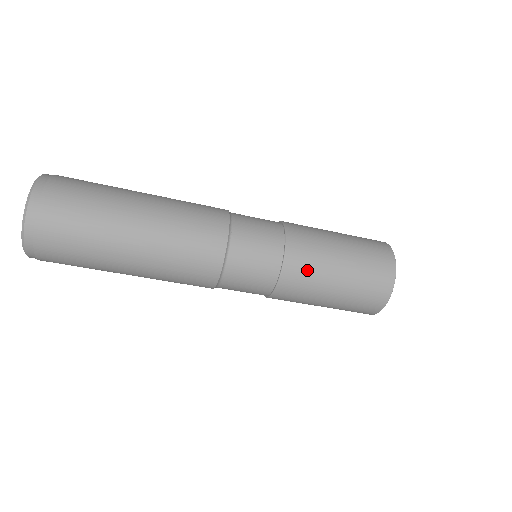
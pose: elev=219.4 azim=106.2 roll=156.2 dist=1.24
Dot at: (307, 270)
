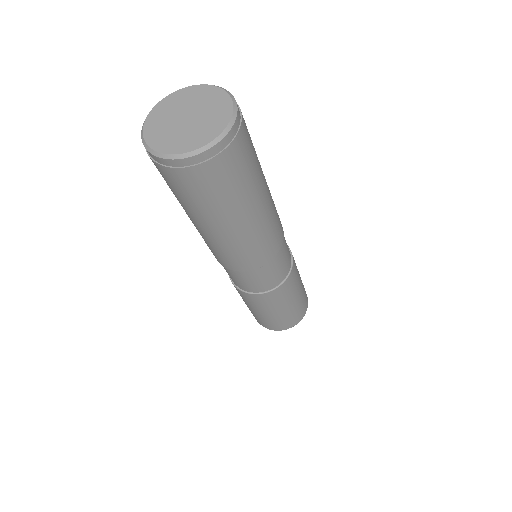
Dot at: (283, 295)
